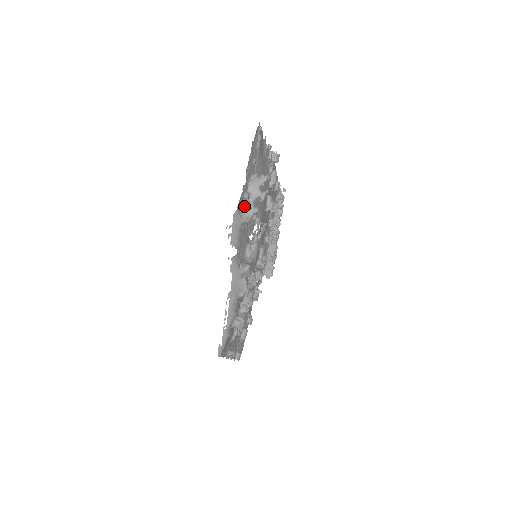
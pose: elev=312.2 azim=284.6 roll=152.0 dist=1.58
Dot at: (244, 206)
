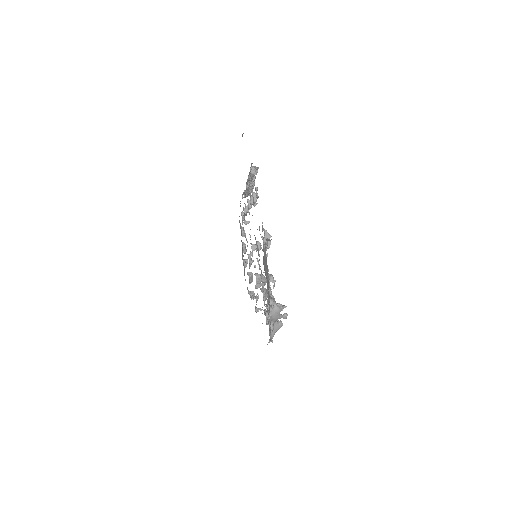
Dot at: occluded
